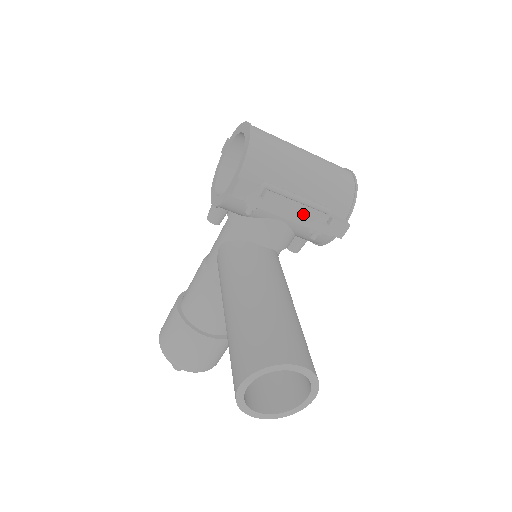
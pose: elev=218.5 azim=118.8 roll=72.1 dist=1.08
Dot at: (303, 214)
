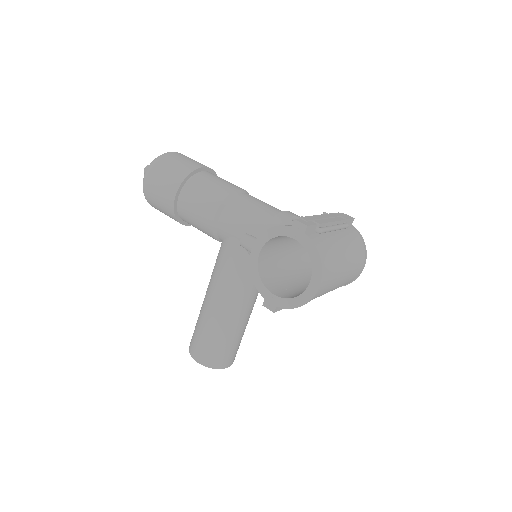
Dot at: occluded
